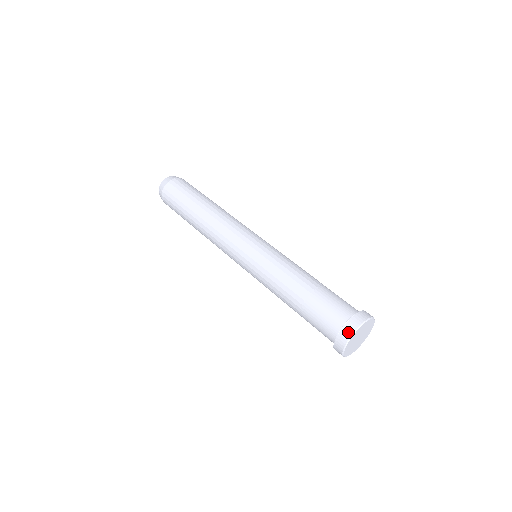
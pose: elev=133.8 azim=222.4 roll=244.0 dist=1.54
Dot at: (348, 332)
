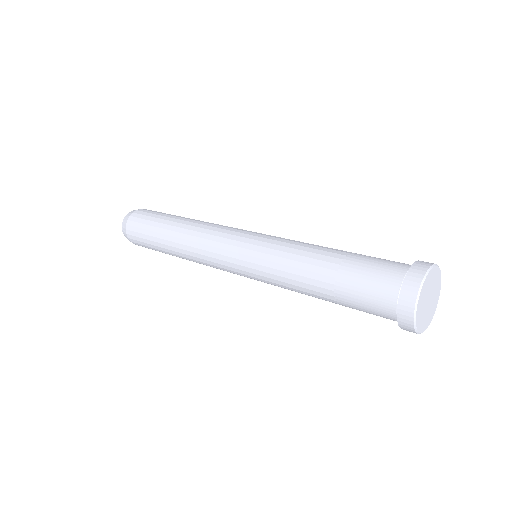
Dot at: (424, 264)
